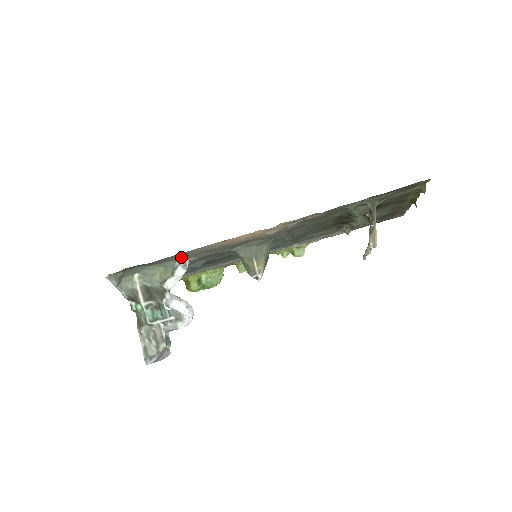
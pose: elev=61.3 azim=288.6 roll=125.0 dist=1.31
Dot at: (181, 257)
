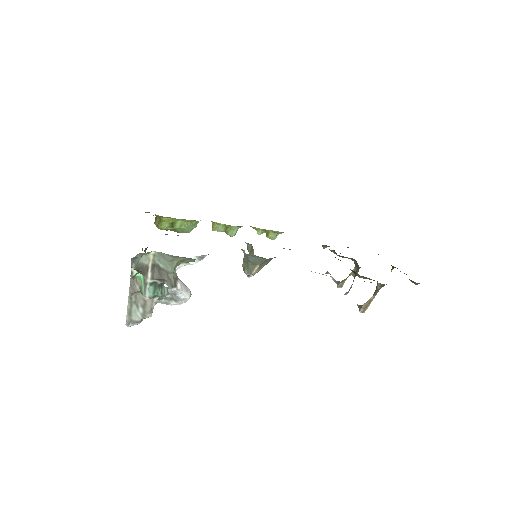
Dot at: occluded
